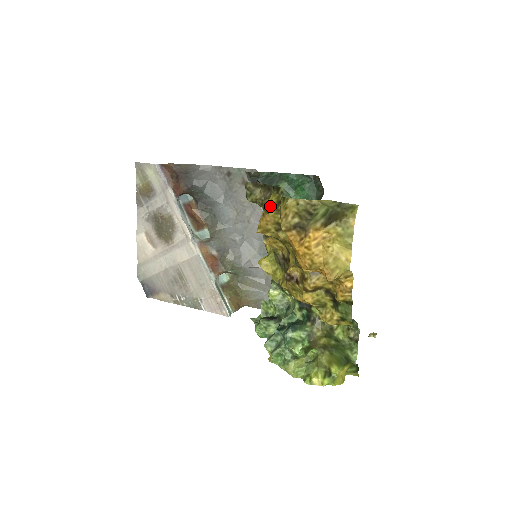
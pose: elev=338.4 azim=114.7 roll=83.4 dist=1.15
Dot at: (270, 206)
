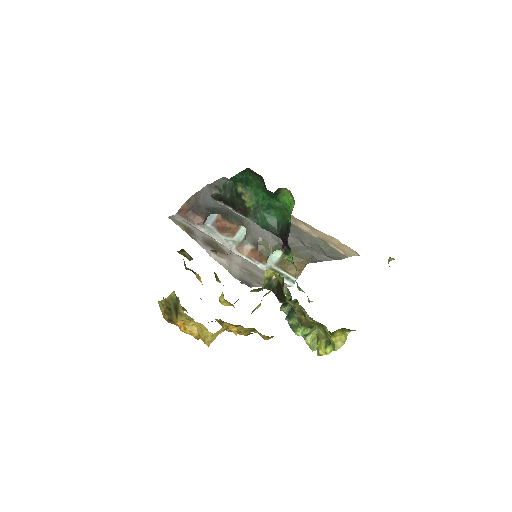
Dot at: occluded
